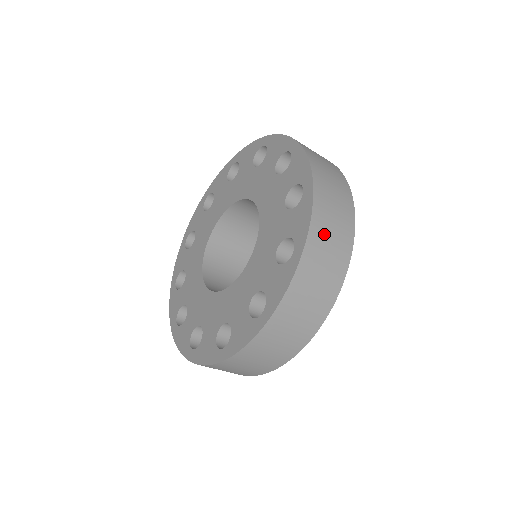
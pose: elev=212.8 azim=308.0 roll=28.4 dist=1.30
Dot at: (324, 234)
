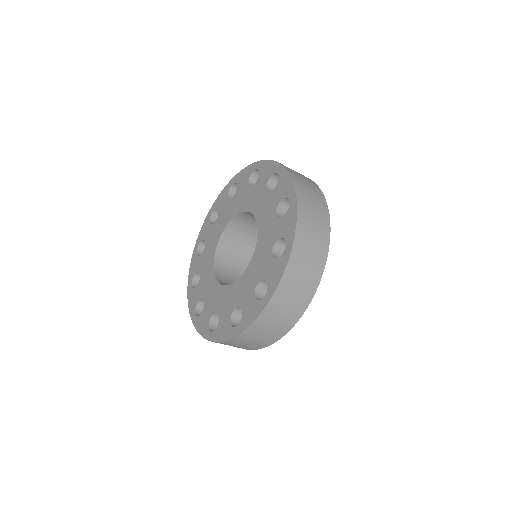
Dot at: (260, 330)
